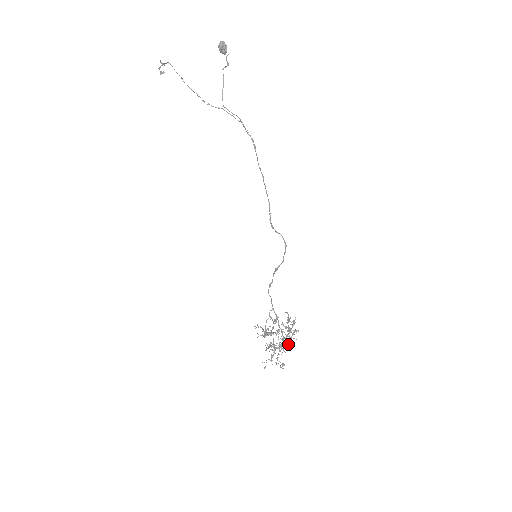
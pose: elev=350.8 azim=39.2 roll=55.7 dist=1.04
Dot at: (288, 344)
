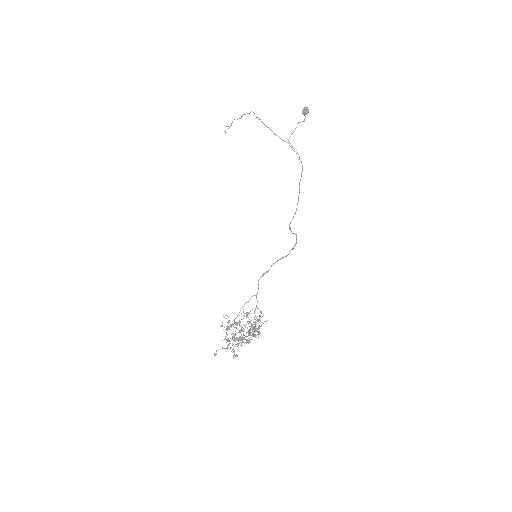
Dot at: (248, 341)
